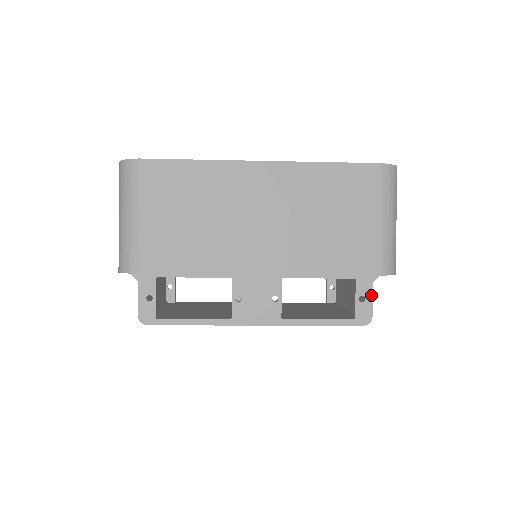
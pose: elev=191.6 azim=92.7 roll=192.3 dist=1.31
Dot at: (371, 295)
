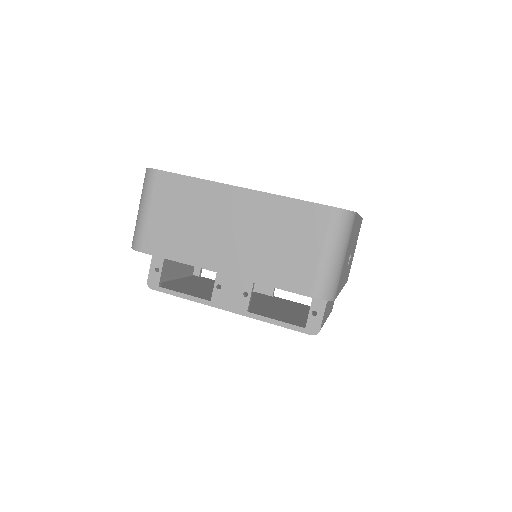
Dot at: (323, 312)
